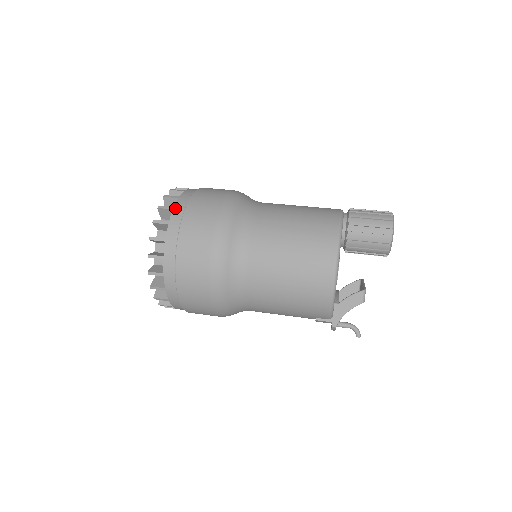
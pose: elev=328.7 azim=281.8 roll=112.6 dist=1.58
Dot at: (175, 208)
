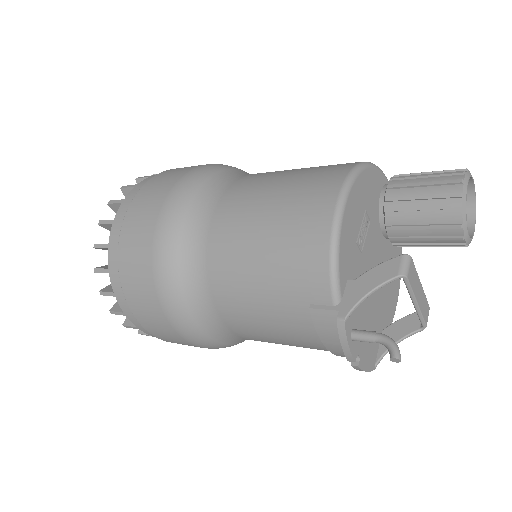
Dot at: occluded
